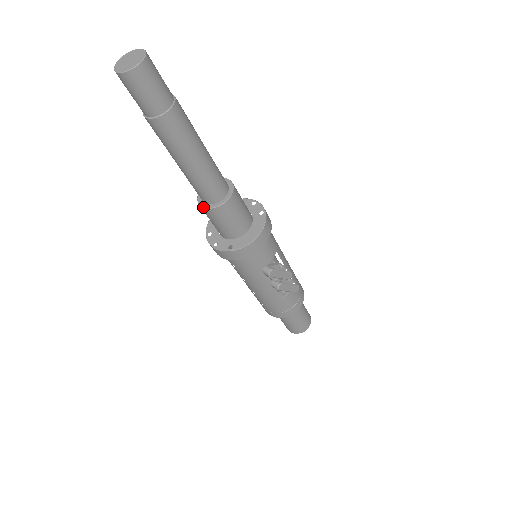
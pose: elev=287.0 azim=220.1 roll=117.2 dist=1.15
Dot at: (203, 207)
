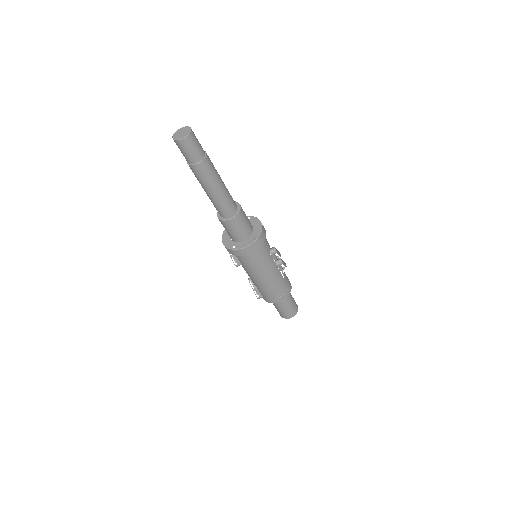
Dot at: (231, 218)
